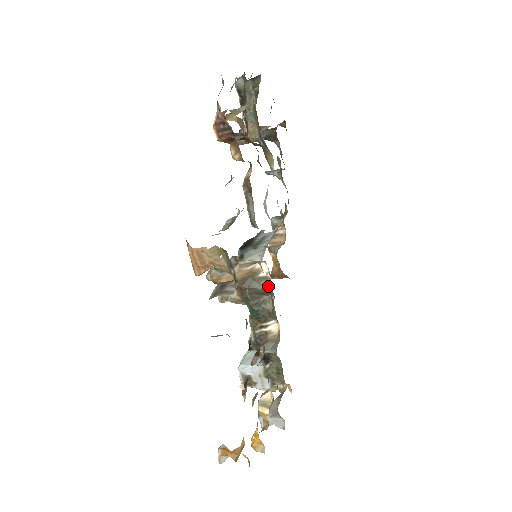
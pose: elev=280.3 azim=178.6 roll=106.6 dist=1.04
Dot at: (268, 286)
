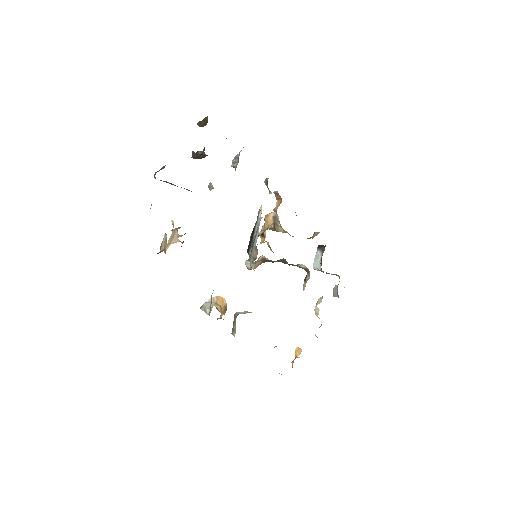
Dot at: occluded
